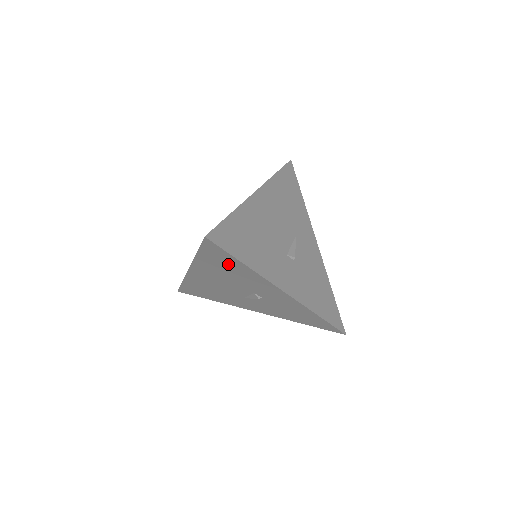
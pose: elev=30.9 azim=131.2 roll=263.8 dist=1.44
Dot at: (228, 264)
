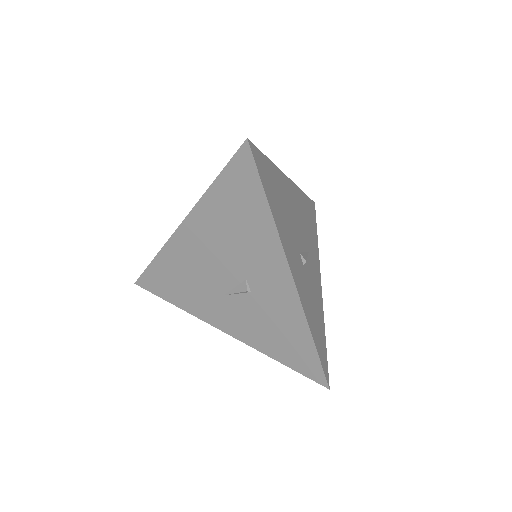
Dot at: (245, 206)
